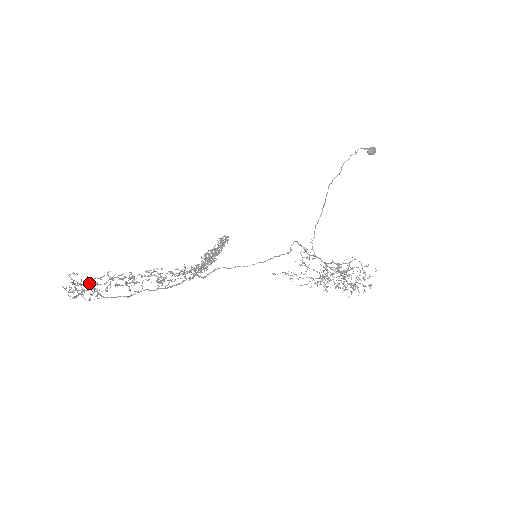
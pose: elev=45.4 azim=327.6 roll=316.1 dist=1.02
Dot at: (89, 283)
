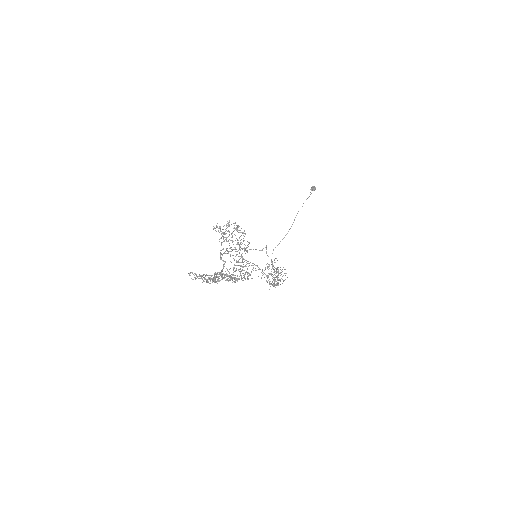
Dot at: (218, 281)
